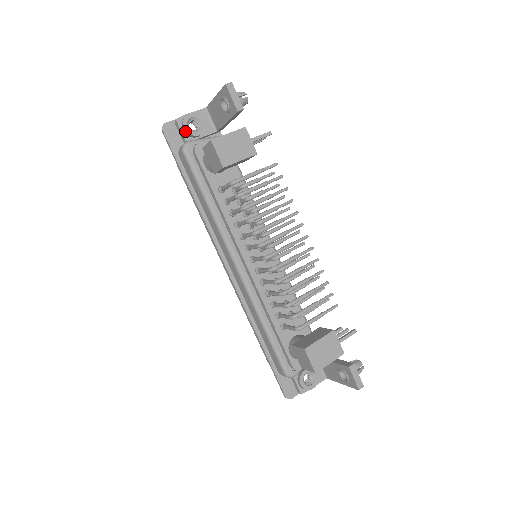
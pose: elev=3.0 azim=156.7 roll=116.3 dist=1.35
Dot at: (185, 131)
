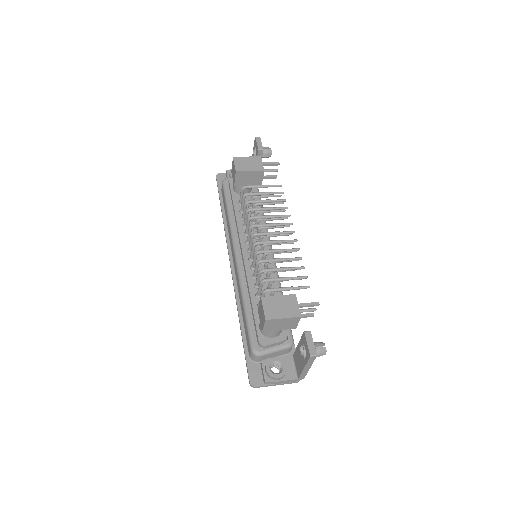
Dot at: (230, 175)
